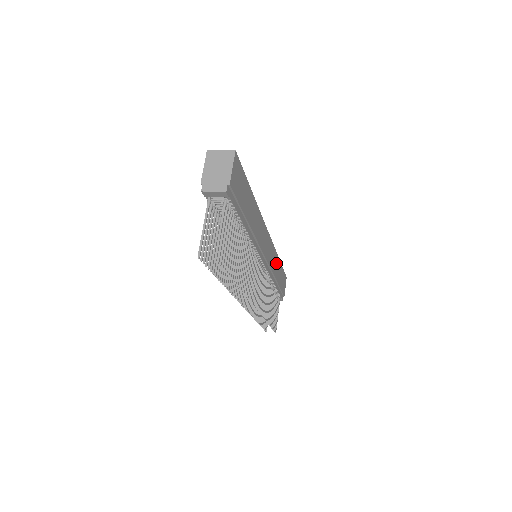
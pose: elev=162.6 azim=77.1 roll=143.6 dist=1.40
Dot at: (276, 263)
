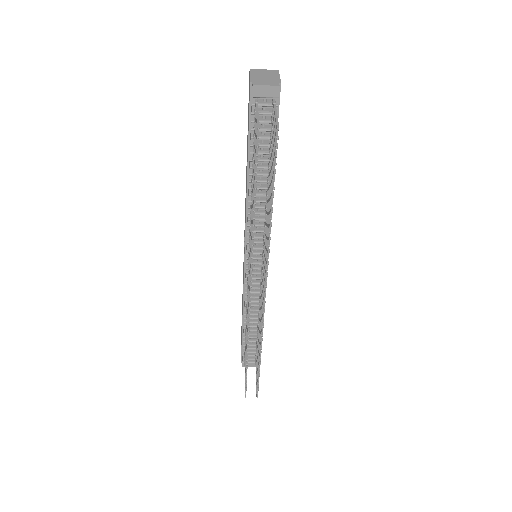
Dot at: occluded
